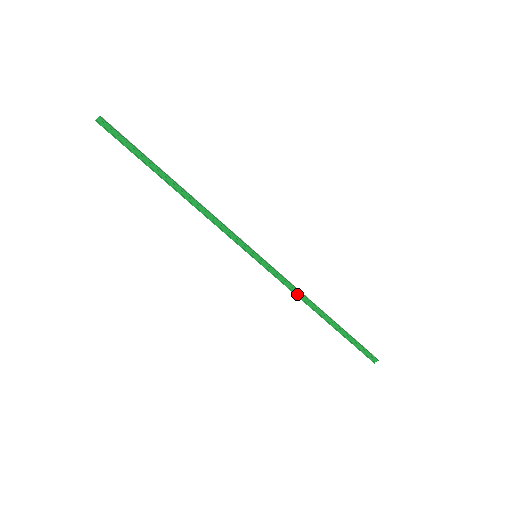
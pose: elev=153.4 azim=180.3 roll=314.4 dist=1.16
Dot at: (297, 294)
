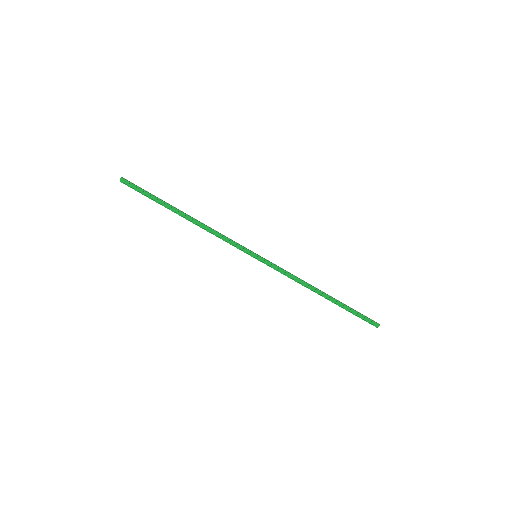
Dot at: (296, 280)
